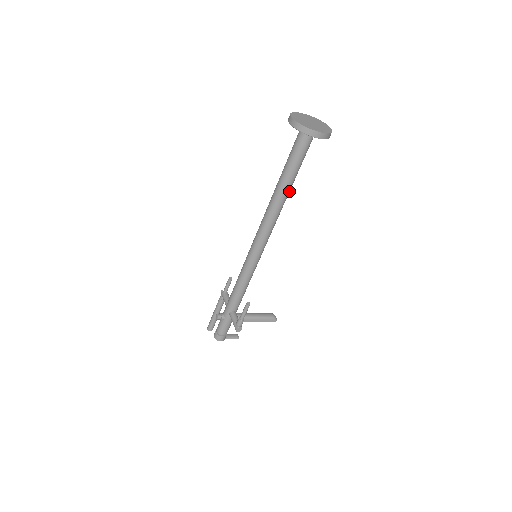
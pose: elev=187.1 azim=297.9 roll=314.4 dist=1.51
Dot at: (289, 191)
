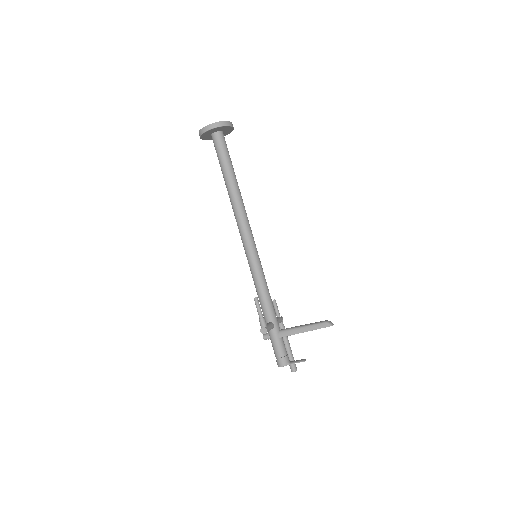
Dot at: (234, 183)
